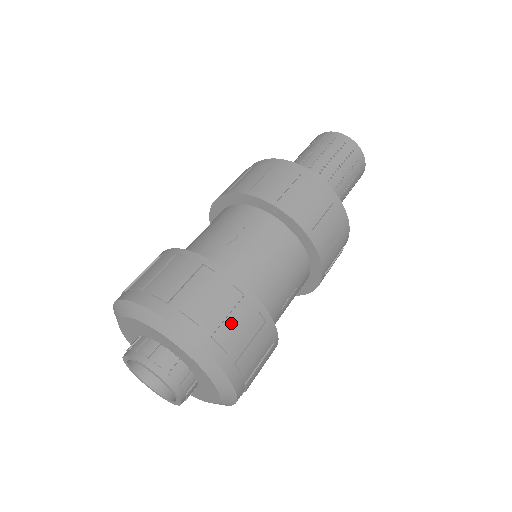
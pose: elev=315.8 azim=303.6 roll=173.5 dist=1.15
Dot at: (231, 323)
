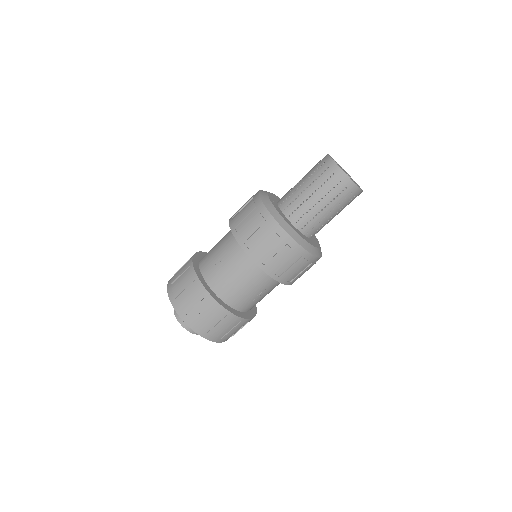
Dot at: (203, 315)
